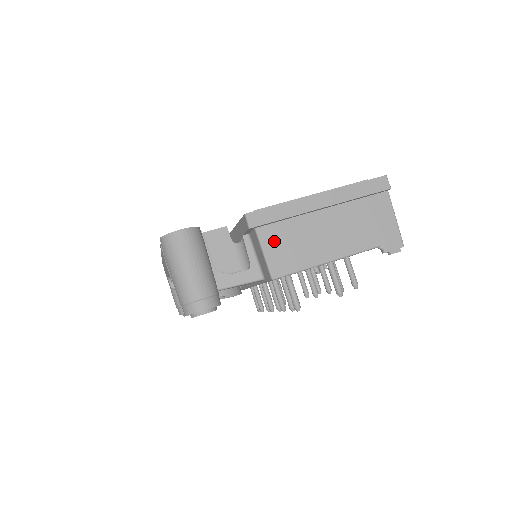
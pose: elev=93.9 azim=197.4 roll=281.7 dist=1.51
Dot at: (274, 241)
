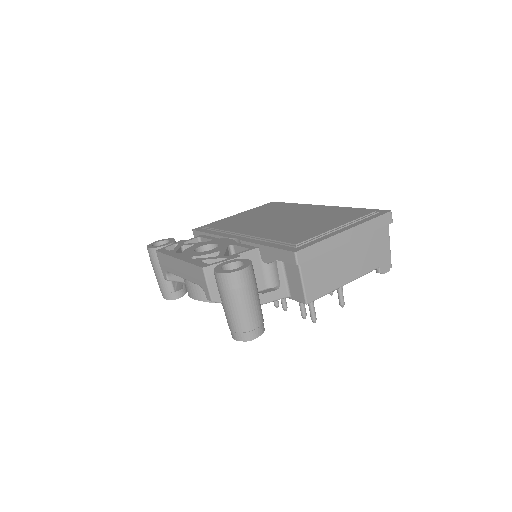
Dot at: (311, 272)
